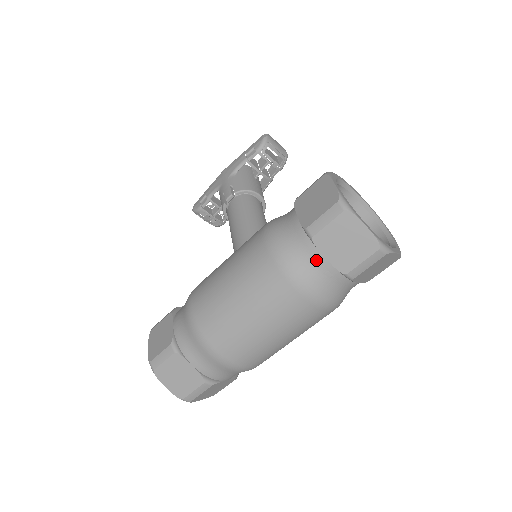
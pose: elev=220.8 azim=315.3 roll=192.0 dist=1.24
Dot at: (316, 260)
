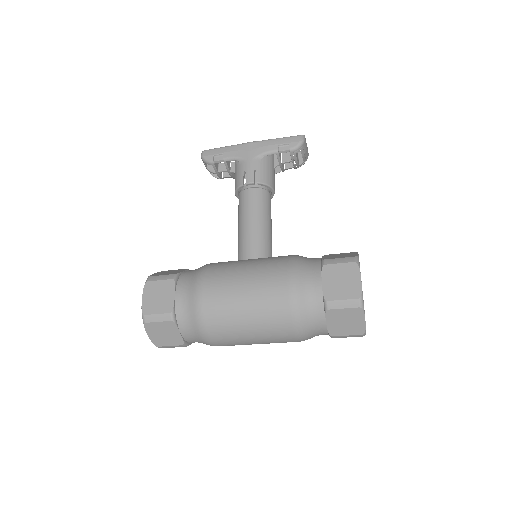
Dot at: (319, 321)
